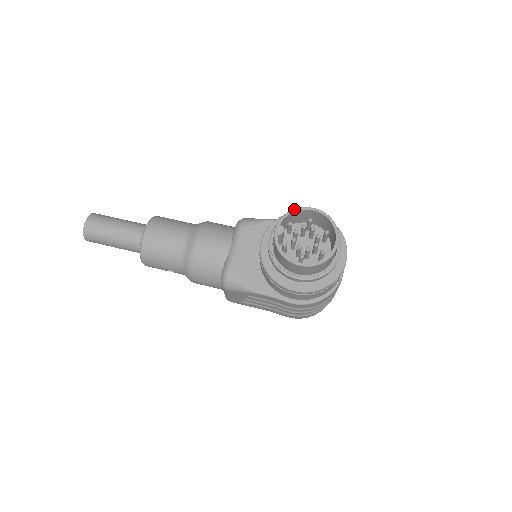
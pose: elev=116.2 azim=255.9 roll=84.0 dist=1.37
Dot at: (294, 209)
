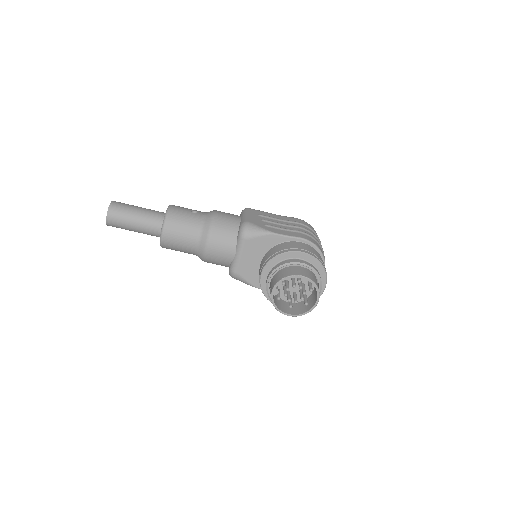
Dot at: (287, 277)
